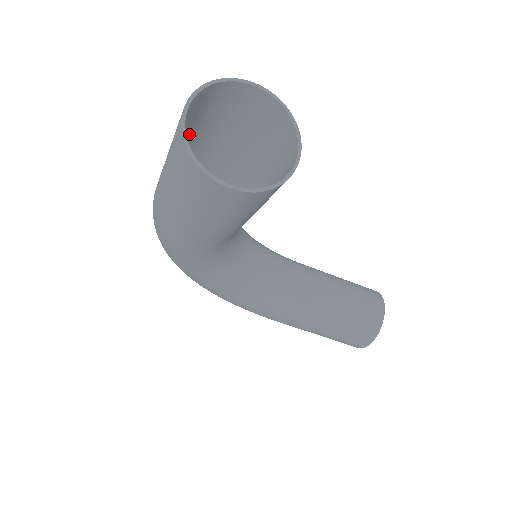
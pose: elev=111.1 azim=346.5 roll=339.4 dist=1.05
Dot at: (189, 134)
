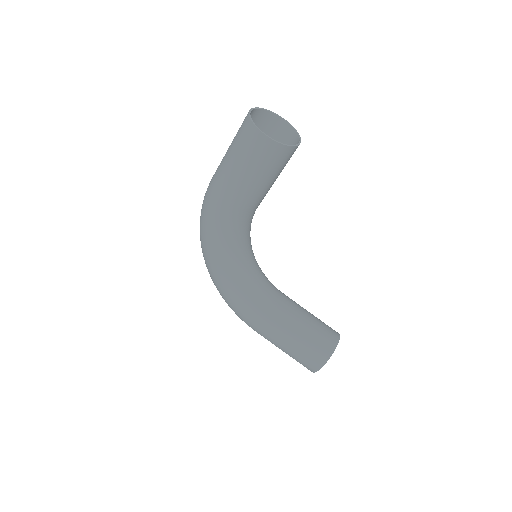
Dot at: occluded
